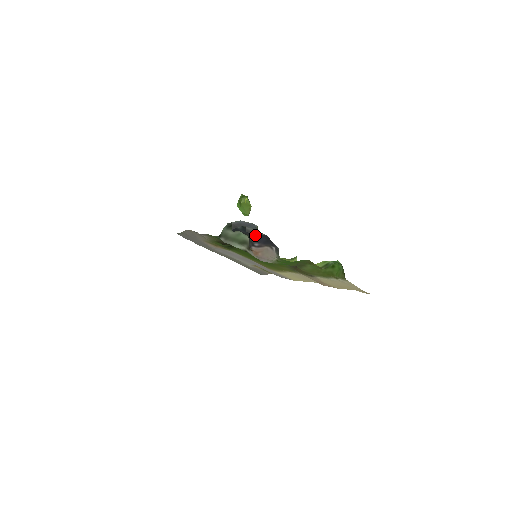
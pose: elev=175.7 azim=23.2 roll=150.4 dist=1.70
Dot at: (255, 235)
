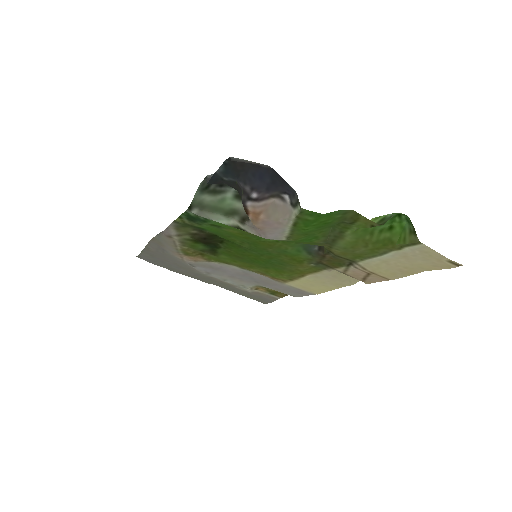
Dot at: (249, 175)
